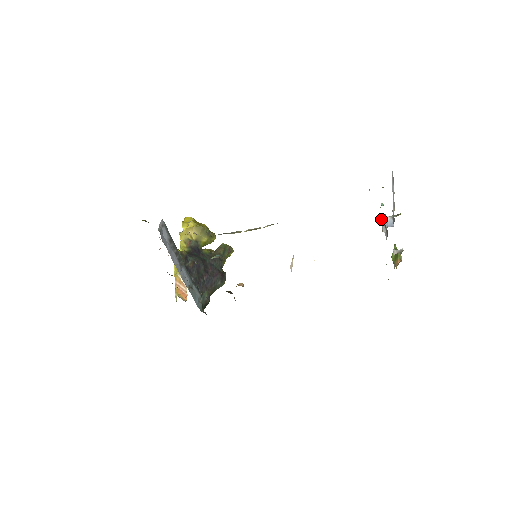
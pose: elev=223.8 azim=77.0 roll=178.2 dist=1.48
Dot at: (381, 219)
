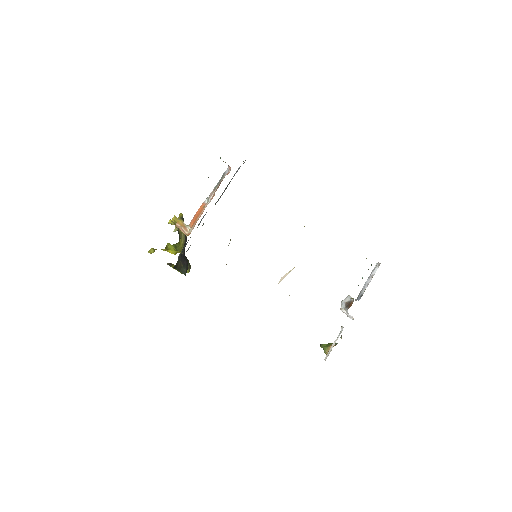
Dot at: (345, 298)
